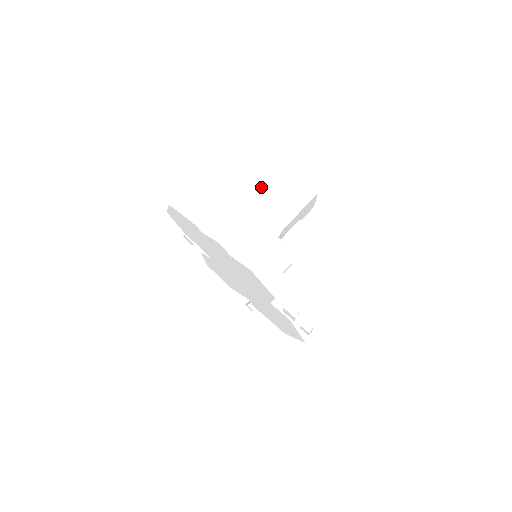
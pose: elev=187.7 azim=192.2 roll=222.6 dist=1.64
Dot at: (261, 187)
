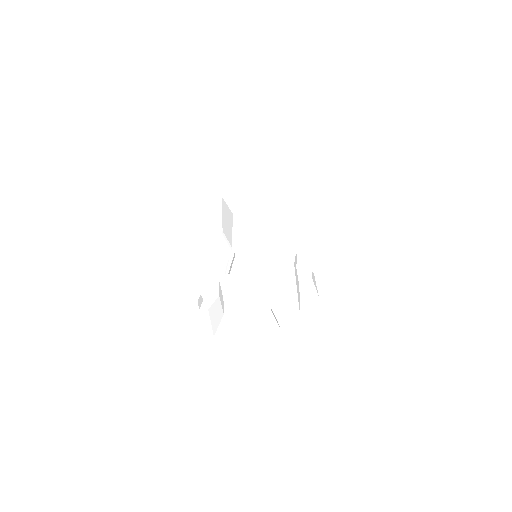
Dot at: (280, 254)
